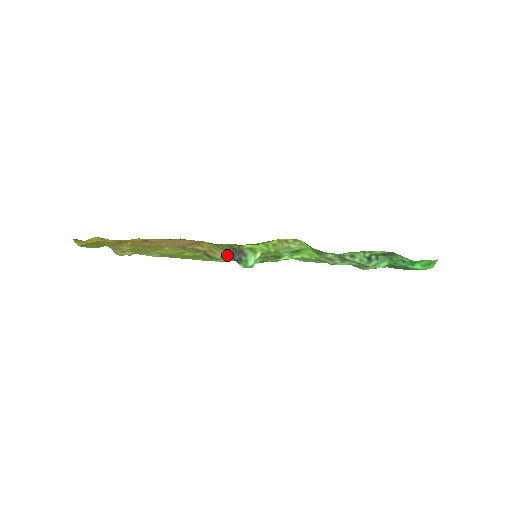
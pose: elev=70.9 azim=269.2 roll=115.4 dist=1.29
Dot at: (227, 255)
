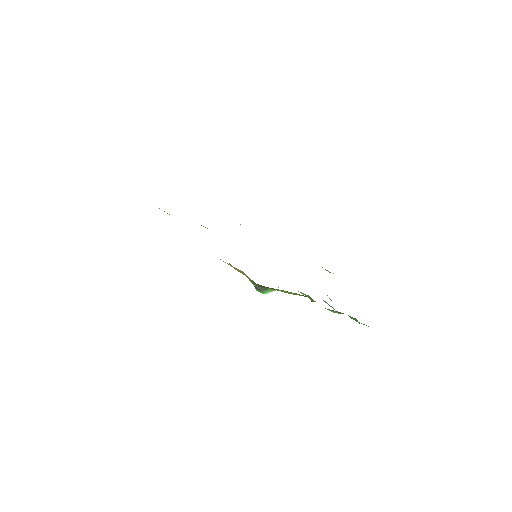
Dot at: (252, 282)
